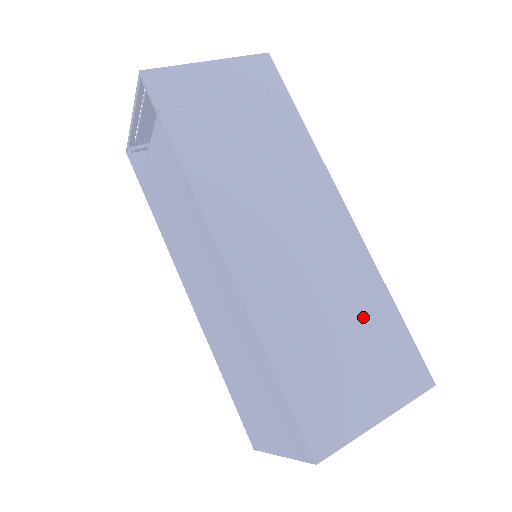
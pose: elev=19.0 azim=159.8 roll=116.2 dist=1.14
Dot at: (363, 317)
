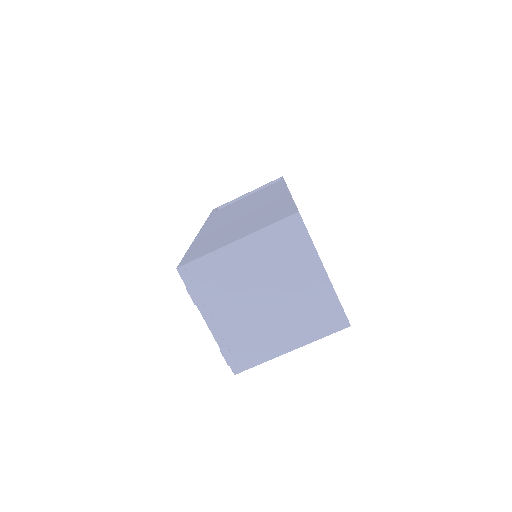
Dot at: occluded
